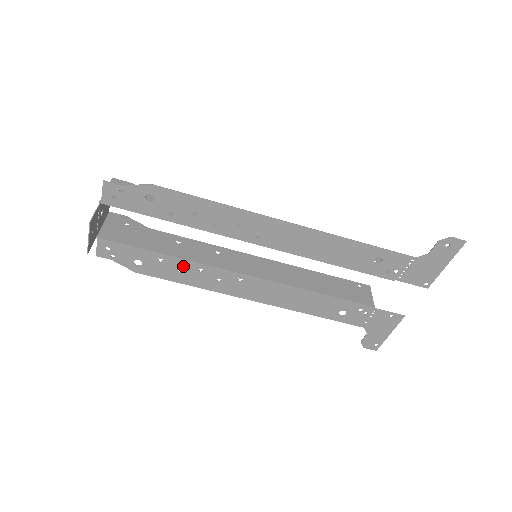
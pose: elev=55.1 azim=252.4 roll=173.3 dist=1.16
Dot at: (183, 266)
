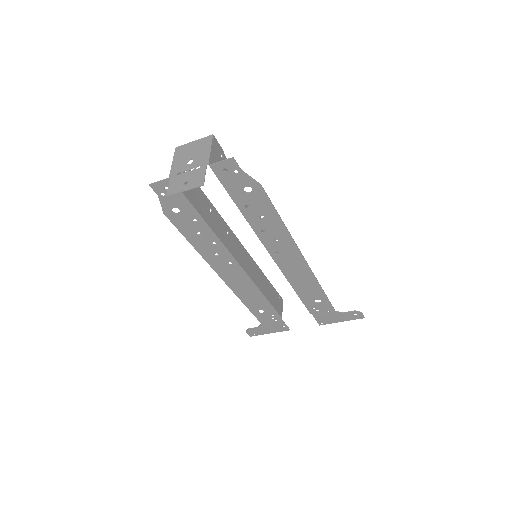
Dot at: (205, 233)
